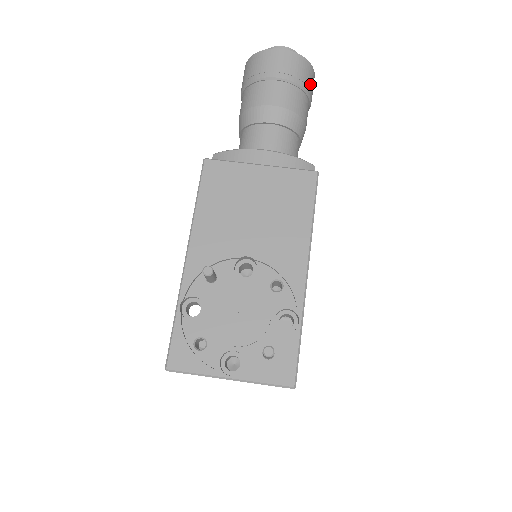
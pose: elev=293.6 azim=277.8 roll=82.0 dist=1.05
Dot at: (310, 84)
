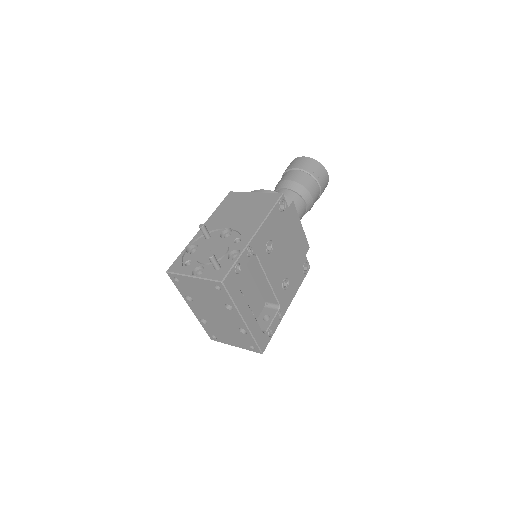
Dot at: (319, 174)
